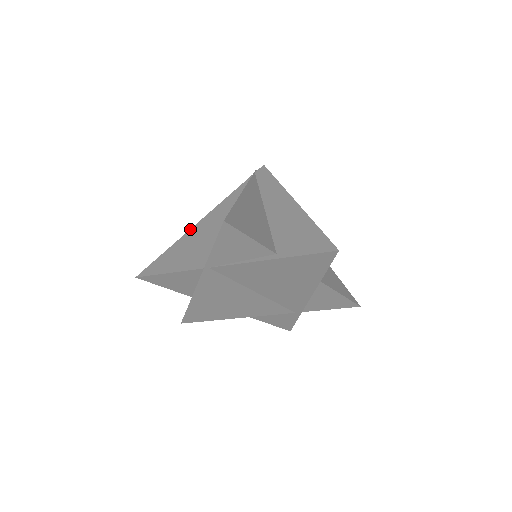
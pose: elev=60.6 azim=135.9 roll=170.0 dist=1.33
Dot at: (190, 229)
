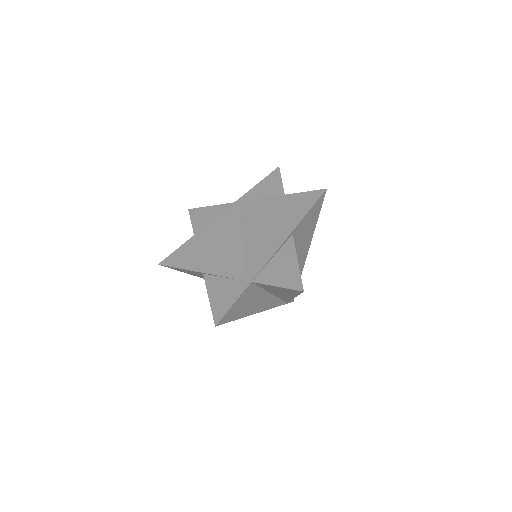
Dot at: occluded
